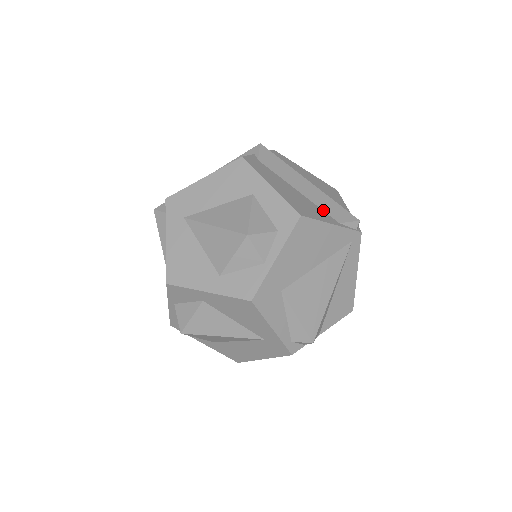
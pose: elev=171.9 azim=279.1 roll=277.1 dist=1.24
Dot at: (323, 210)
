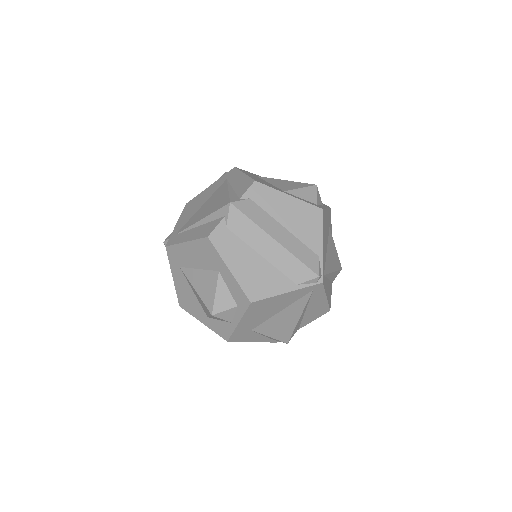
Dot at: (283, 273)
